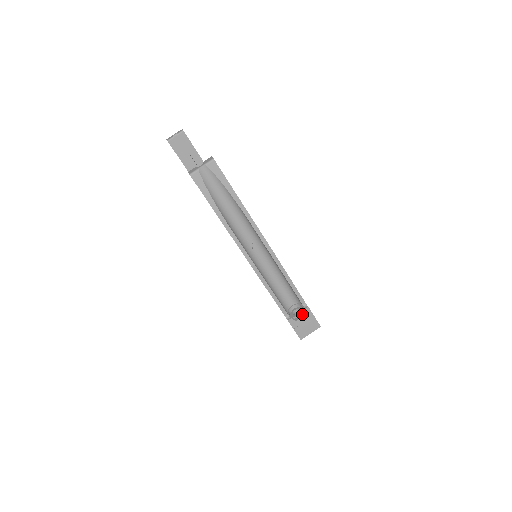
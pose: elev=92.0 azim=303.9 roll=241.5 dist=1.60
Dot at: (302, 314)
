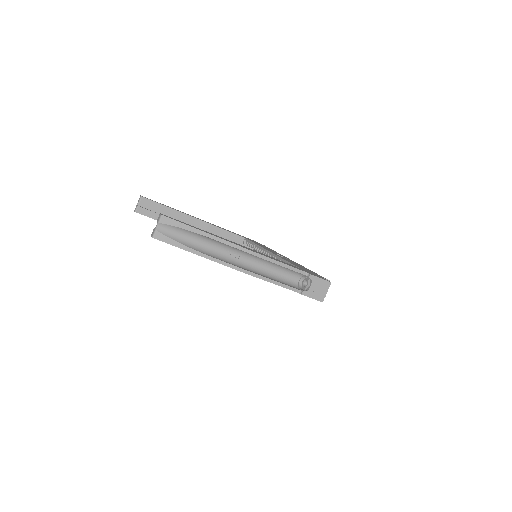
Dot at: (310, 282)
